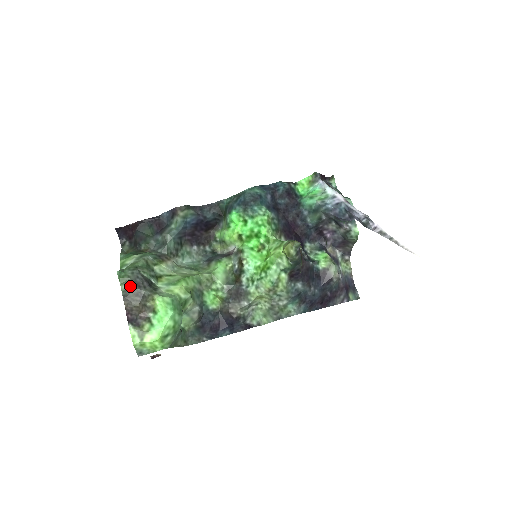
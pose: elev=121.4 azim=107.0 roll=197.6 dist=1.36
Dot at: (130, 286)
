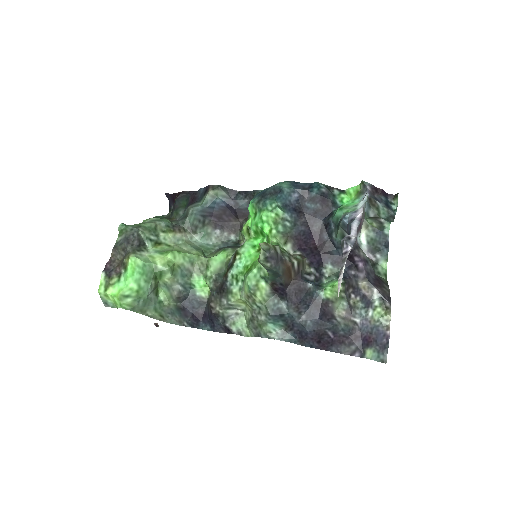
Dot at: (122, 240)
